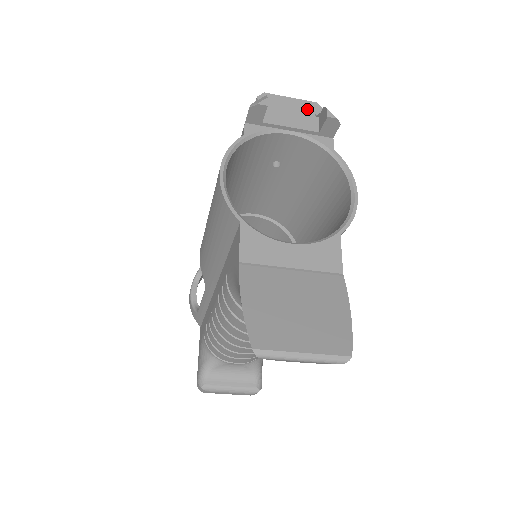
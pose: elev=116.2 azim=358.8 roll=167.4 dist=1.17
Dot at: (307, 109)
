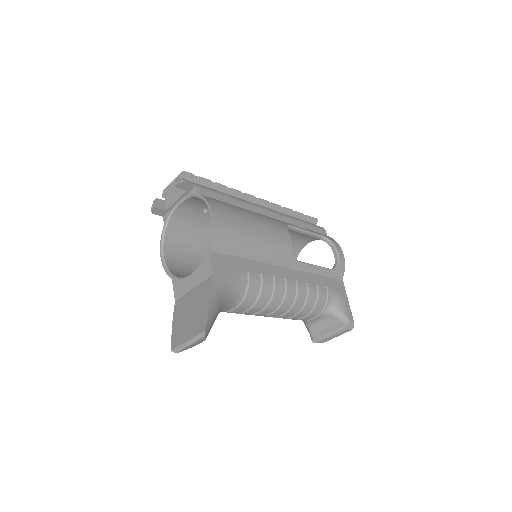
Dot at: occluded
